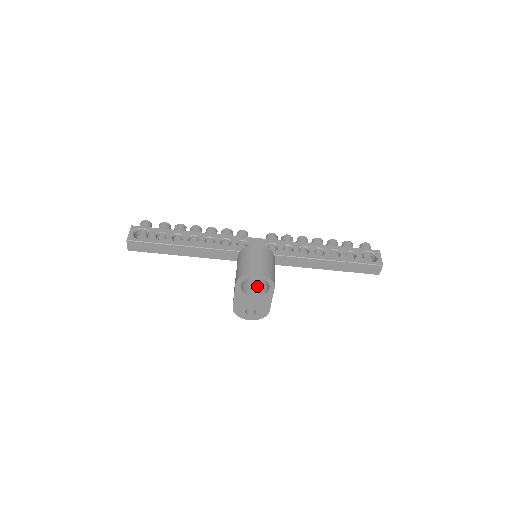
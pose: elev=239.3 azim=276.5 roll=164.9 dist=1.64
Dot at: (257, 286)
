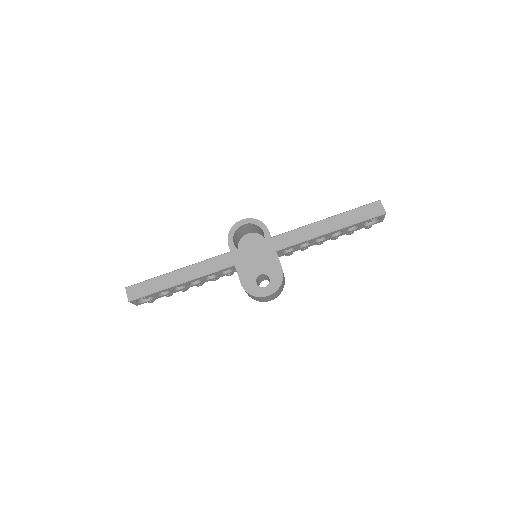
Dot at: occluded
